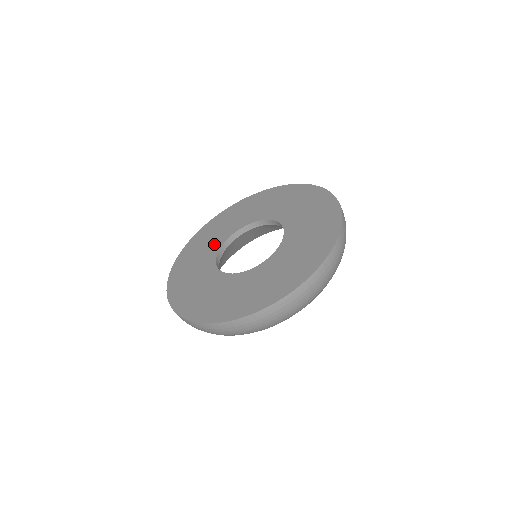
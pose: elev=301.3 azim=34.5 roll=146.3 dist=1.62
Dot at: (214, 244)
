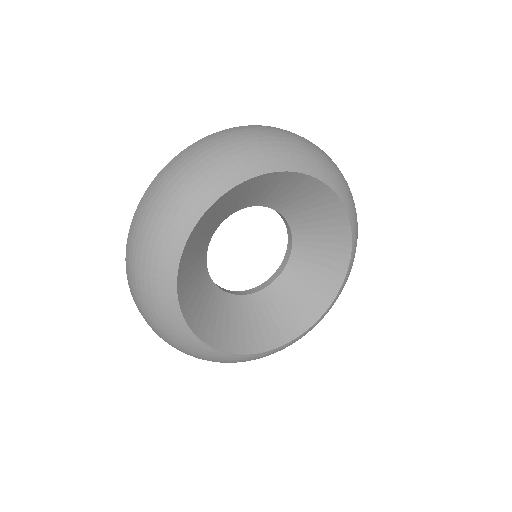
Dot at: occluded
